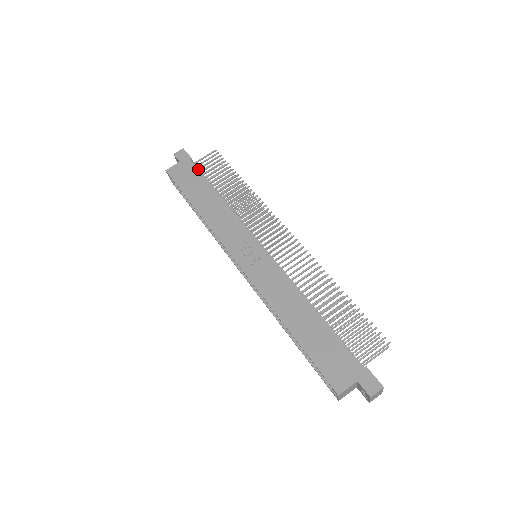
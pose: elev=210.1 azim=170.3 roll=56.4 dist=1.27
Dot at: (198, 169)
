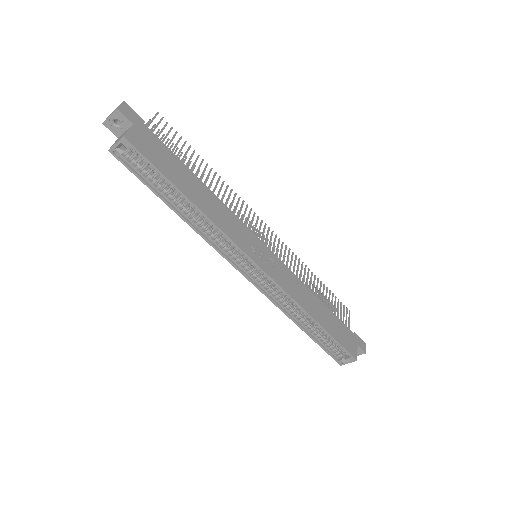
Dot at: (156, 140)
